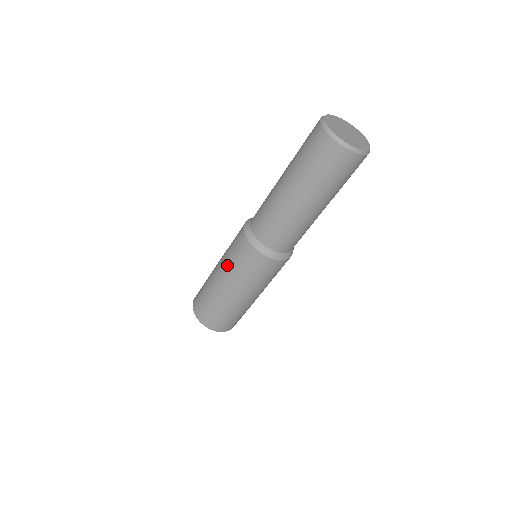
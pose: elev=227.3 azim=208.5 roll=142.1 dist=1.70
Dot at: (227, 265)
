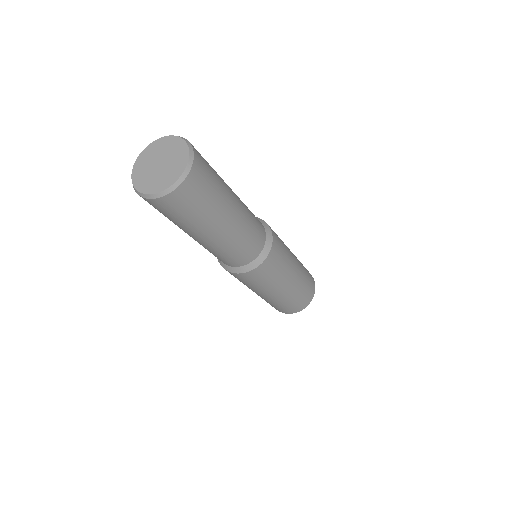
Dot at: (259, 289)
